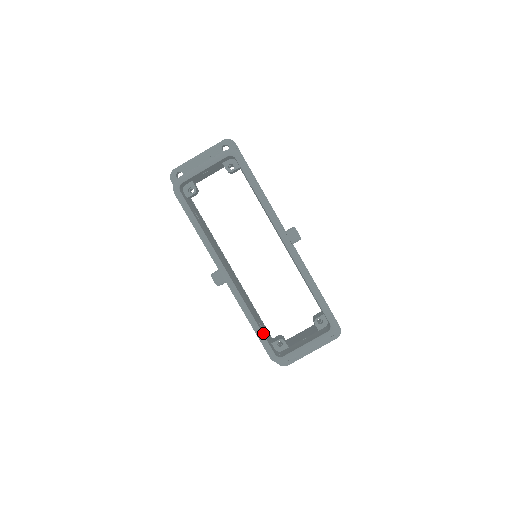
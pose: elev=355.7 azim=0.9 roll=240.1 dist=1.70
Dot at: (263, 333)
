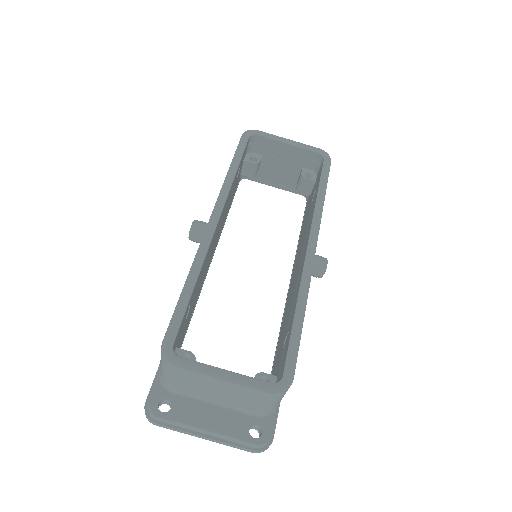
Dot at: (186, 310)
